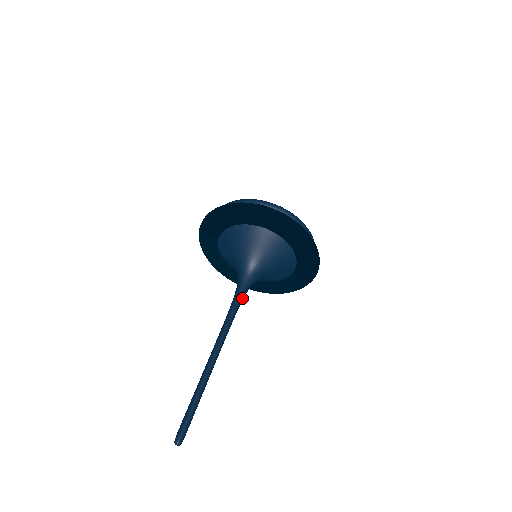
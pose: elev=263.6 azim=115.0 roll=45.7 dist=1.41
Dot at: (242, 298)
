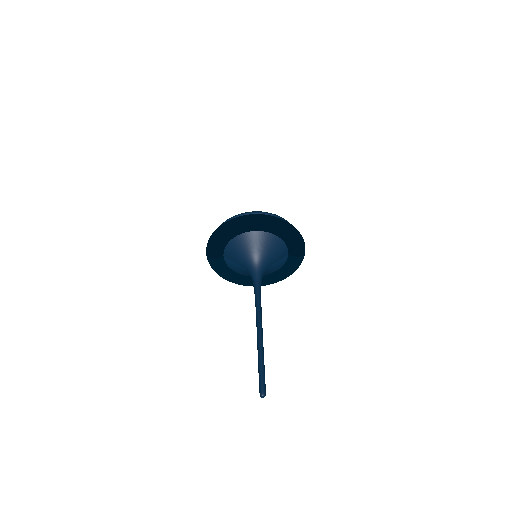
Dot at: (260, 287)
